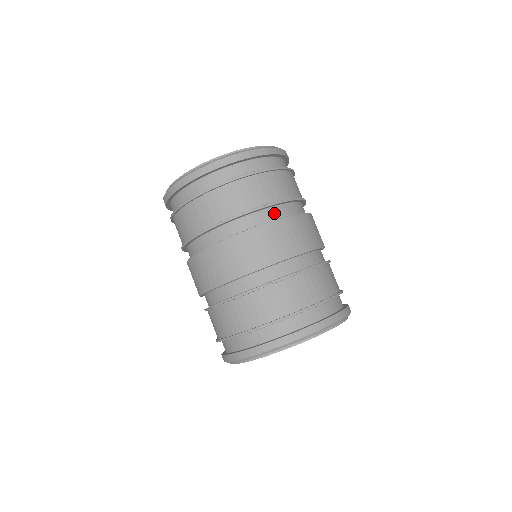
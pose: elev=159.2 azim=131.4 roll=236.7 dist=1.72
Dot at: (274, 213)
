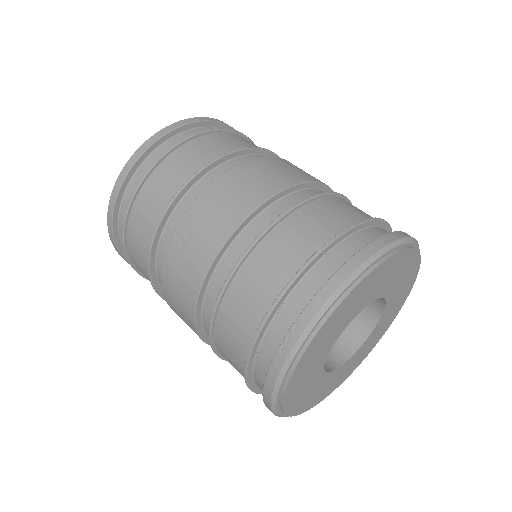
Dot at: occluded
